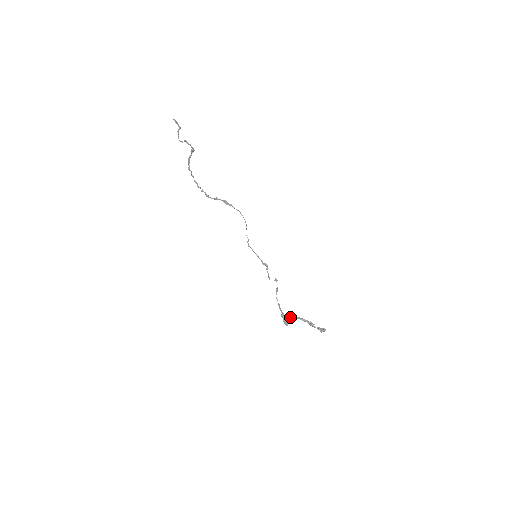
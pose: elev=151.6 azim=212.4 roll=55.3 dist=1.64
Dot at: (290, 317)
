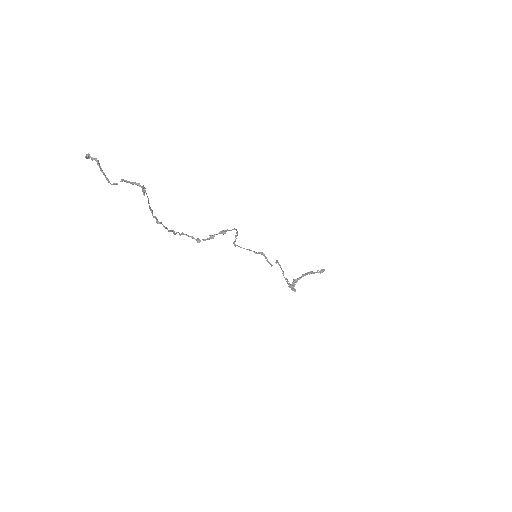
Dot at: (295, 282)
